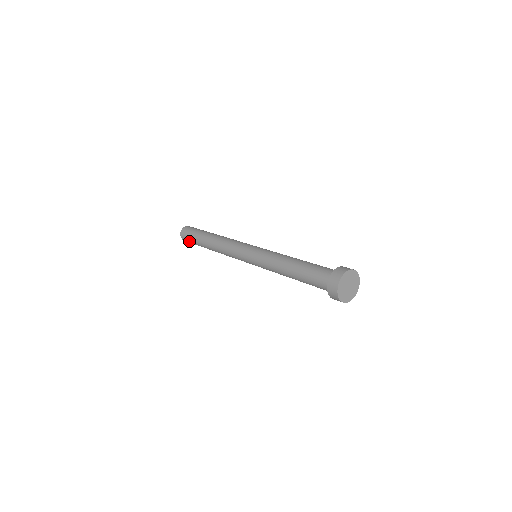
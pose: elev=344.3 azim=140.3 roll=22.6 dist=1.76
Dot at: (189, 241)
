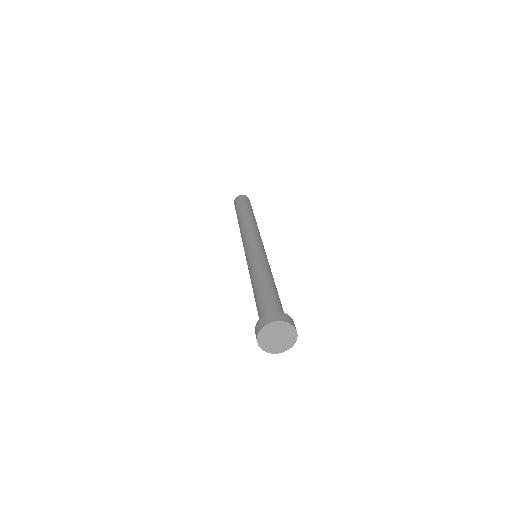
Dot at: (235, 209)
